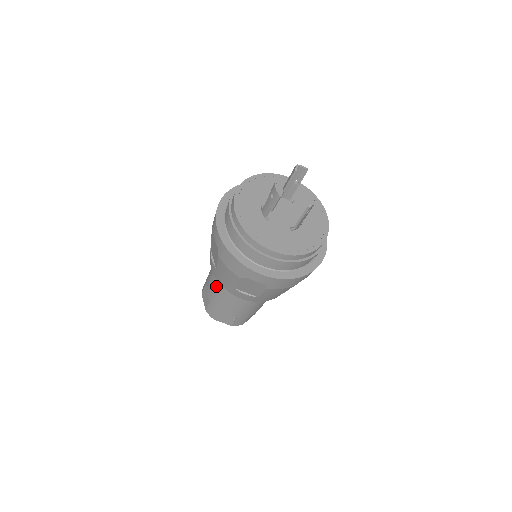
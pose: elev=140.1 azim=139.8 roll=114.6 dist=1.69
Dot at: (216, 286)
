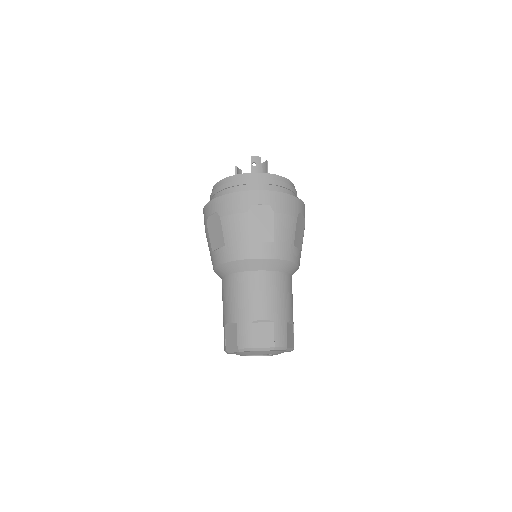
Dot at: occluded
